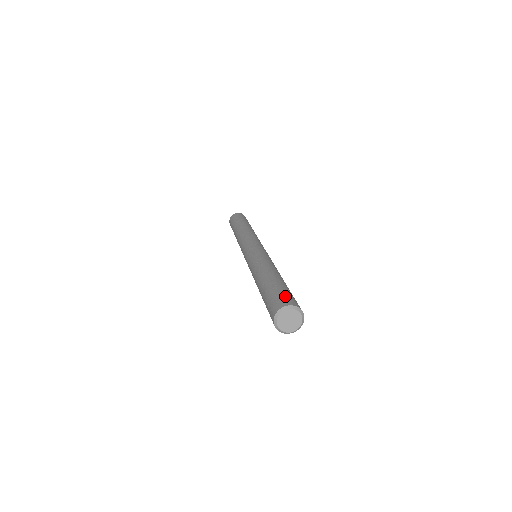
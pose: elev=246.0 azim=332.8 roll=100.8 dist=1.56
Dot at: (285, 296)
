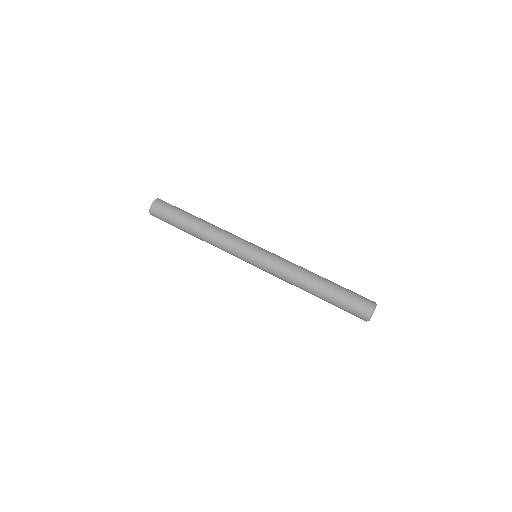
Dot at: occluded
